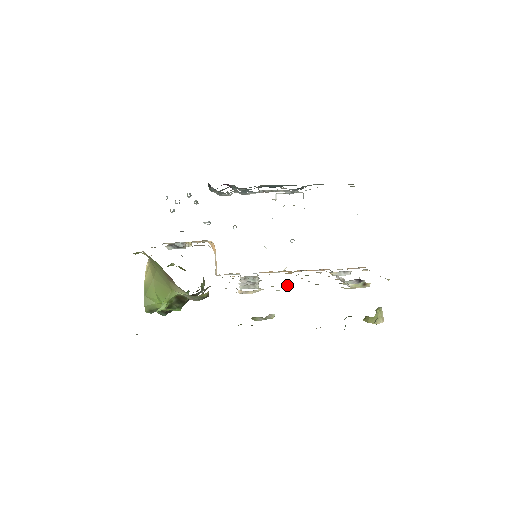
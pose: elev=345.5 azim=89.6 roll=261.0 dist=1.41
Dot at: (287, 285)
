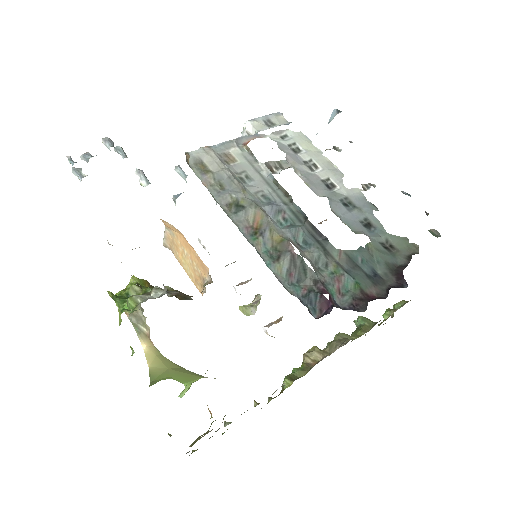
Dot at: occluded
